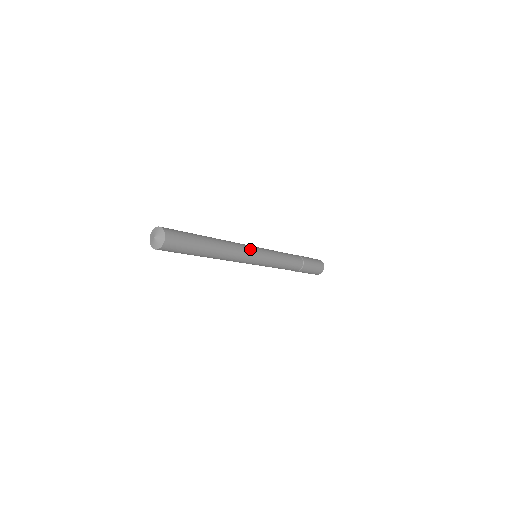
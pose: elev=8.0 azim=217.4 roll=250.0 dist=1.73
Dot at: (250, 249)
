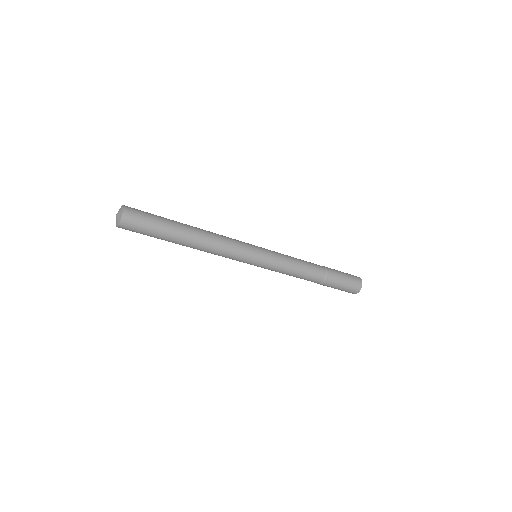
Dot at: (242, 245)
